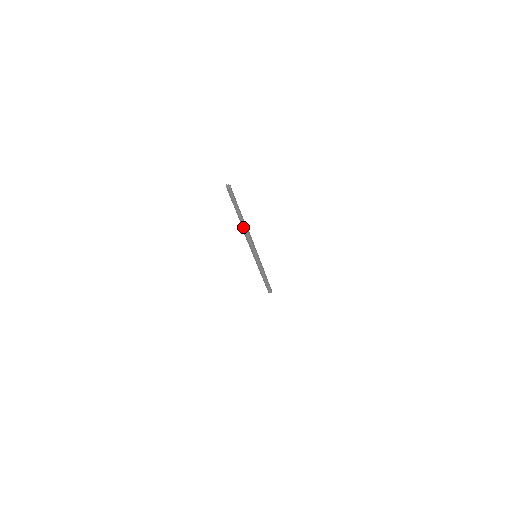
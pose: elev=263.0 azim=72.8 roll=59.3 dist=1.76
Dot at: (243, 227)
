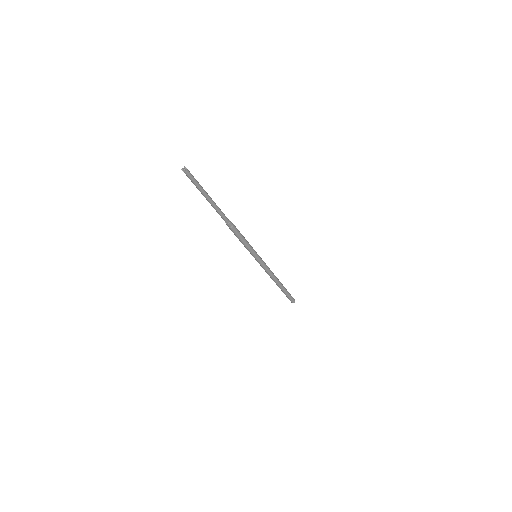
Dot at: (224, 219)
